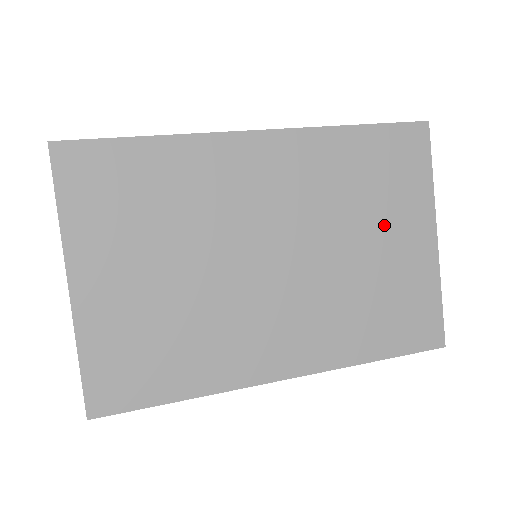
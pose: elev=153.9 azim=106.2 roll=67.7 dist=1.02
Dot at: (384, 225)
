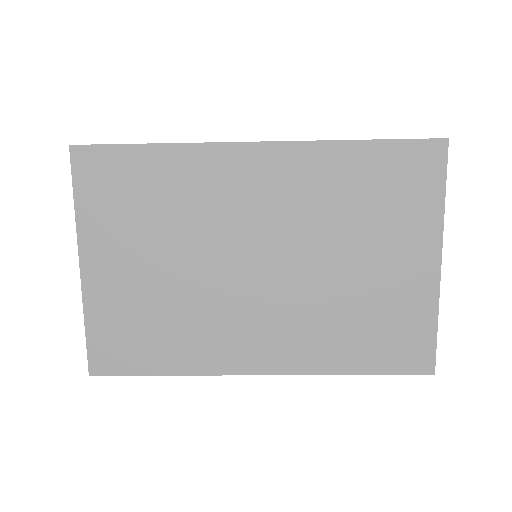
Dot at: (380, 245)
